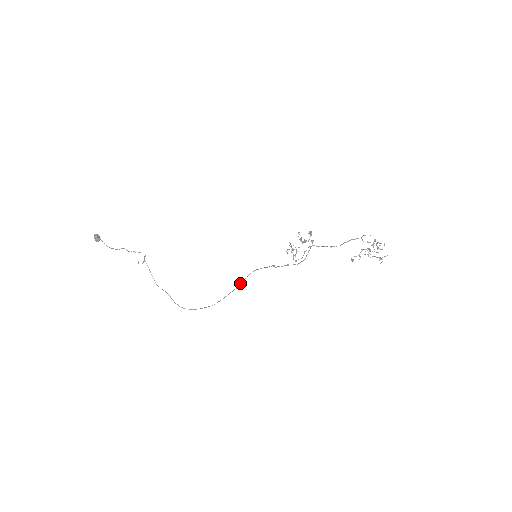
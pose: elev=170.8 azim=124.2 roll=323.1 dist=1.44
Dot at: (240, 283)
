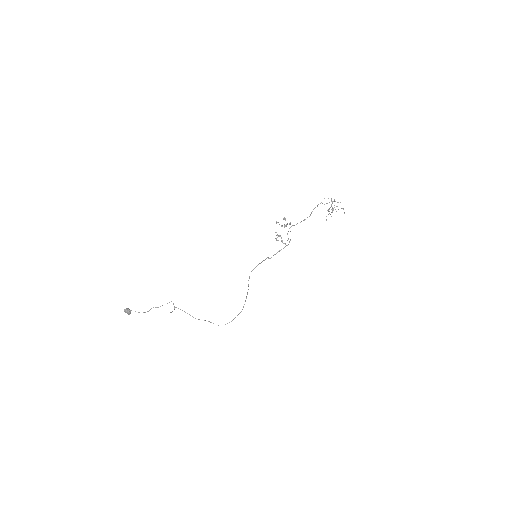
Dot at: (248, 286)
